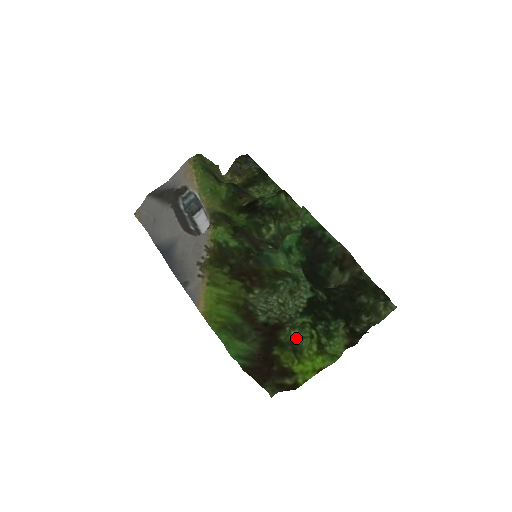
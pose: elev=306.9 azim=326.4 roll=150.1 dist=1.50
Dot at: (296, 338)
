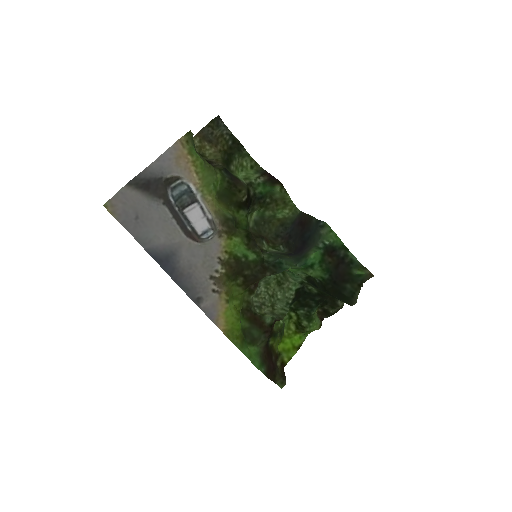
Dot at: (283, 325)
